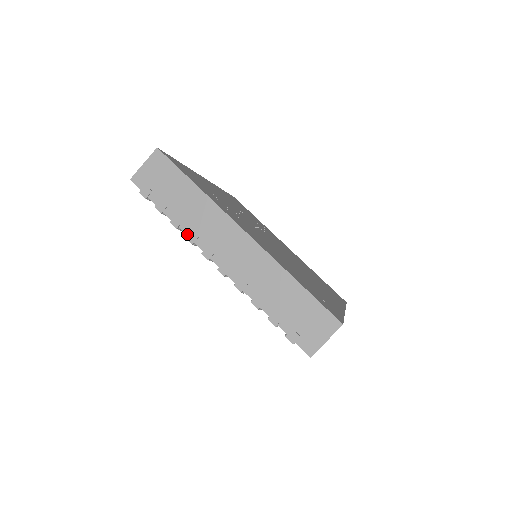
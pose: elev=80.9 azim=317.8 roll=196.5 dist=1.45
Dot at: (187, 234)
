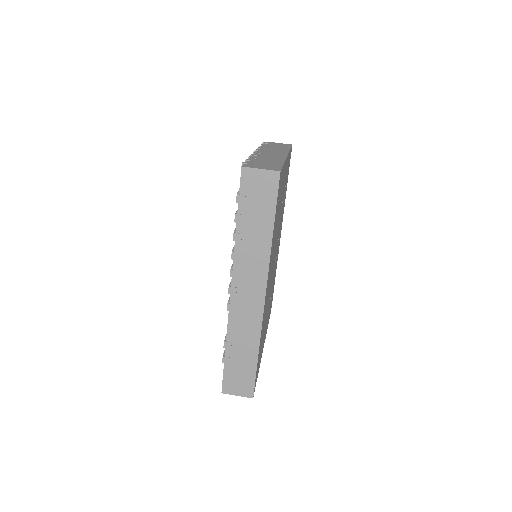
Dot at: occluded
